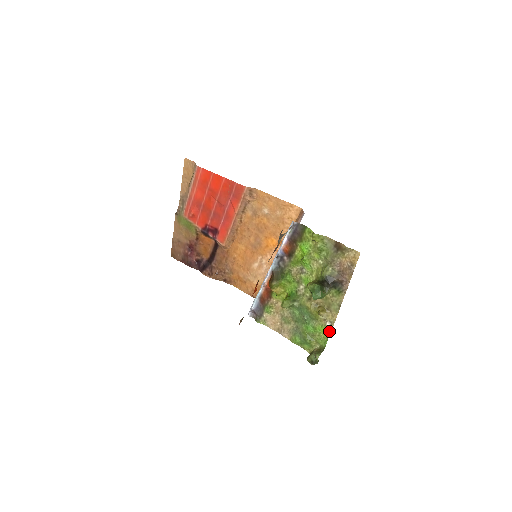
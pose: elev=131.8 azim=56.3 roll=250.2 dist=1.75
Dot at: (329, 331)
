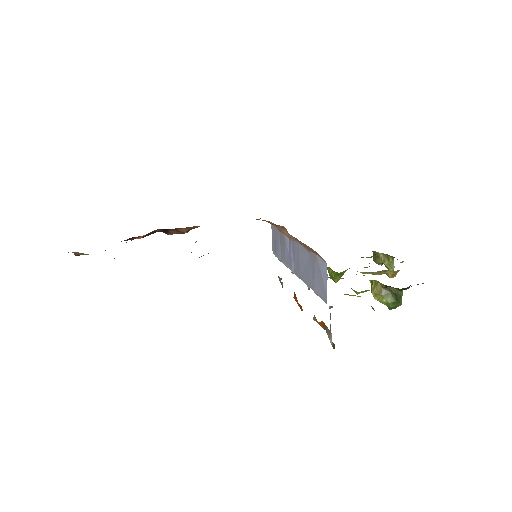
Dot at: (400, 262)
